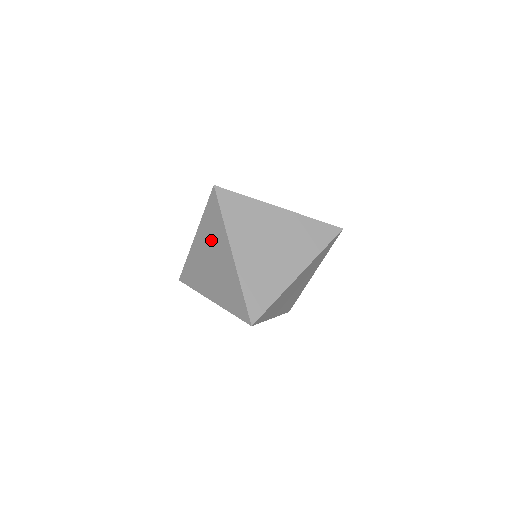
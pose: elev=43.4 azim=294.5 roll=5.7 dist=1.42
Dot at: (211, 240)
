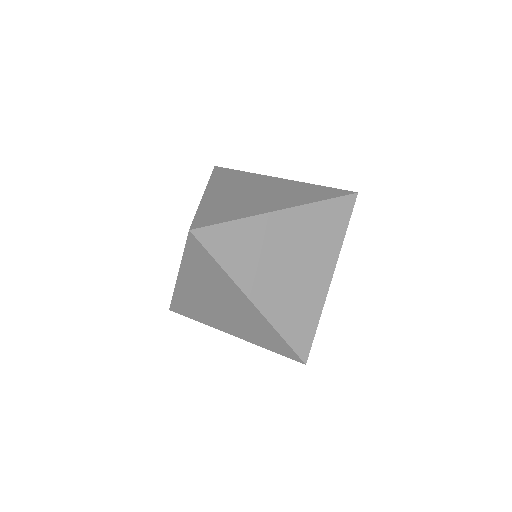
Dot at: (209, 285)
